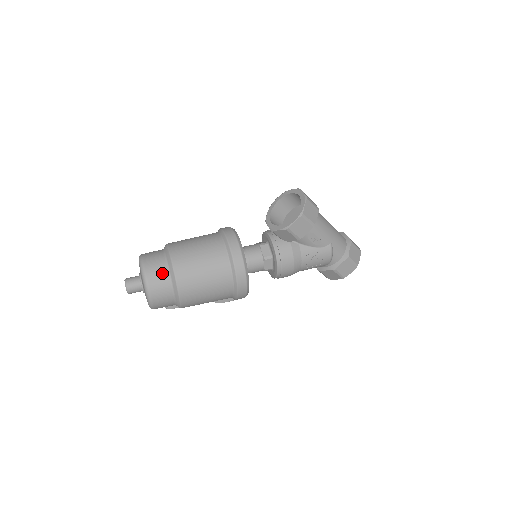
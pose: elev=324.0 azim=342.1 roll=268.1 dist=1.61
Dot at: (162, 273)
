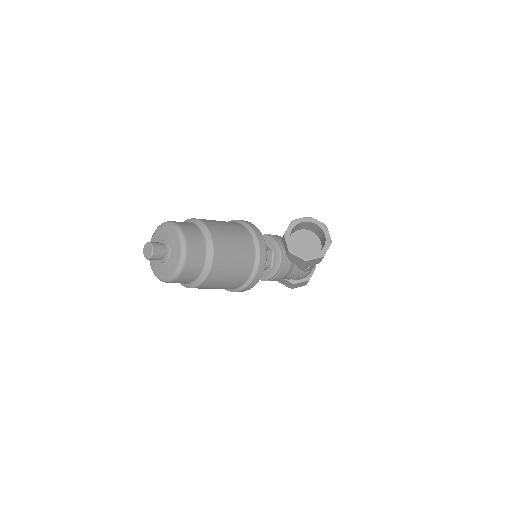
Dot at: (199, 262)
